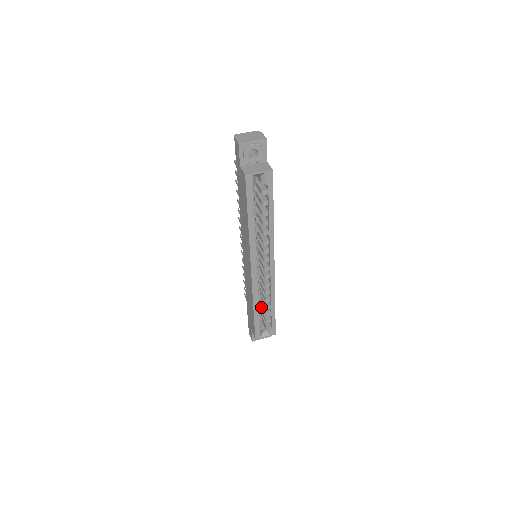
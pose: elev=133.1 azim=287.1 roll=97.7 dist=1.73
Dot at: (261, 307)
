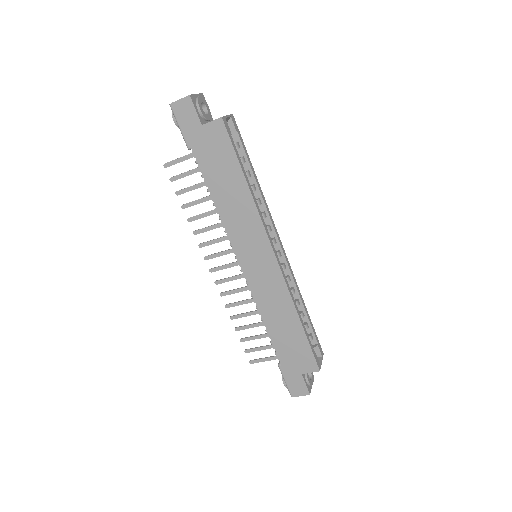
Dot at: occluded
